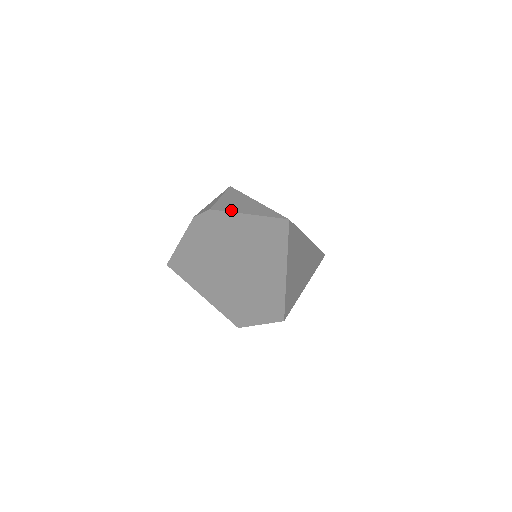
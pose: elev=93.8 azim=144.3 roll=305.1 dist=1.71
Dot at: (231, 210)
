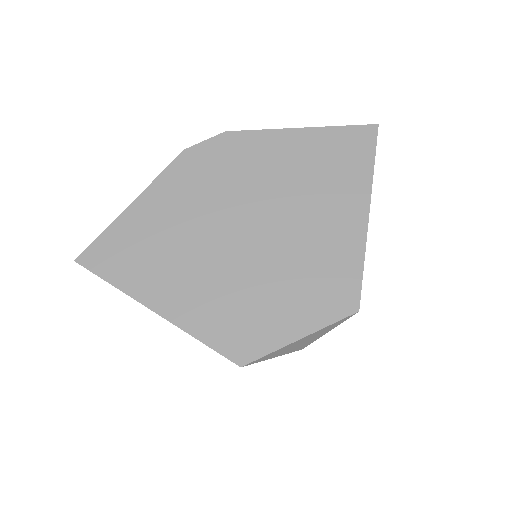
Dot at: (267, 131)
